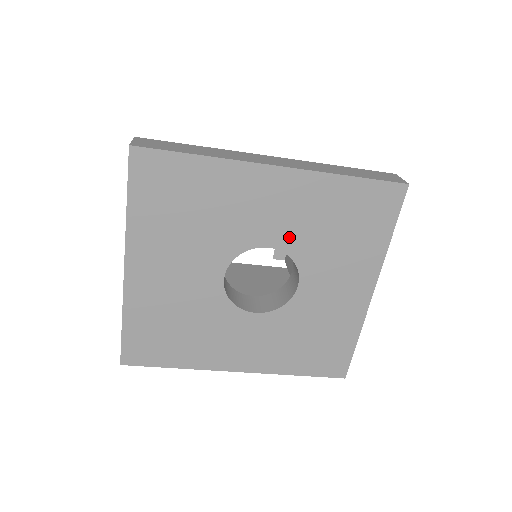
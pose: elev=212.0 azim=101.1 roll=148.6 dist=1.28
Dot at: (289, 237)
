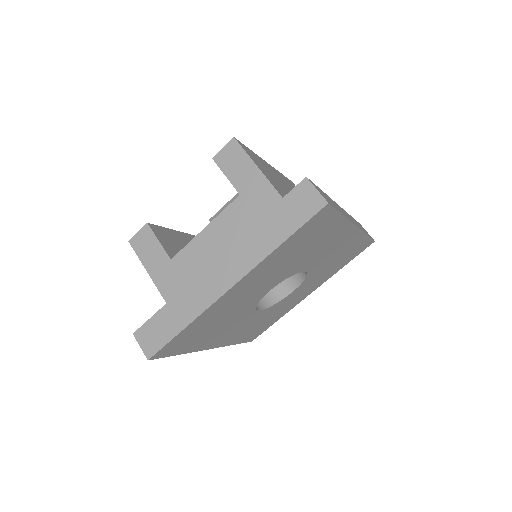
Dot at: (318, 266)
